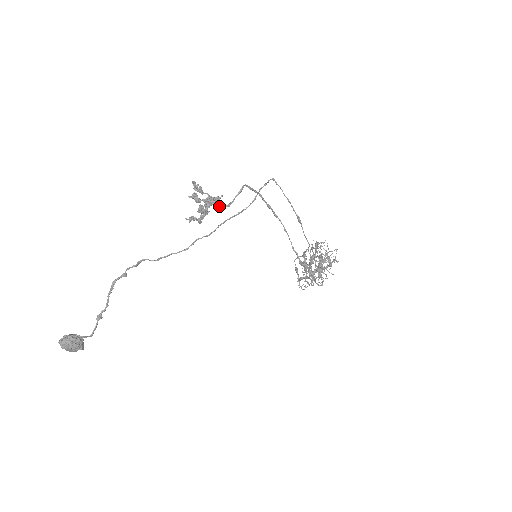
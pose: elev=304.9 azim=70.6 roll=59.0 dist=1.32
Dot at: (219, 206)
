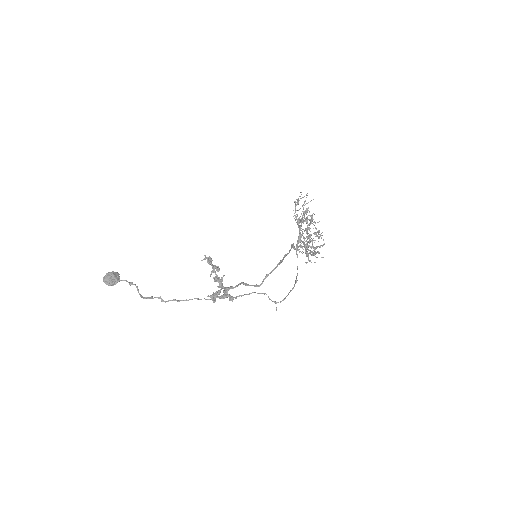
Dot at: (232, 288)
